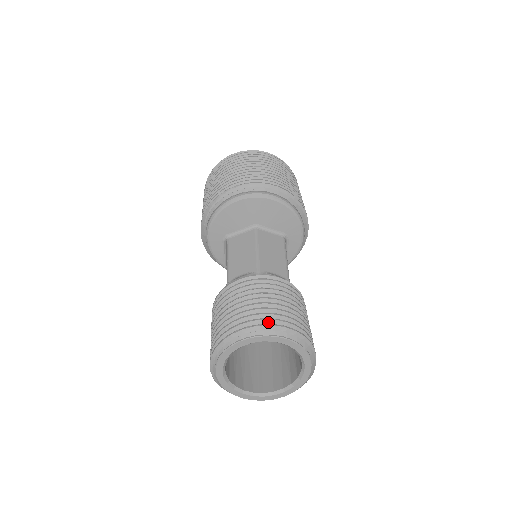
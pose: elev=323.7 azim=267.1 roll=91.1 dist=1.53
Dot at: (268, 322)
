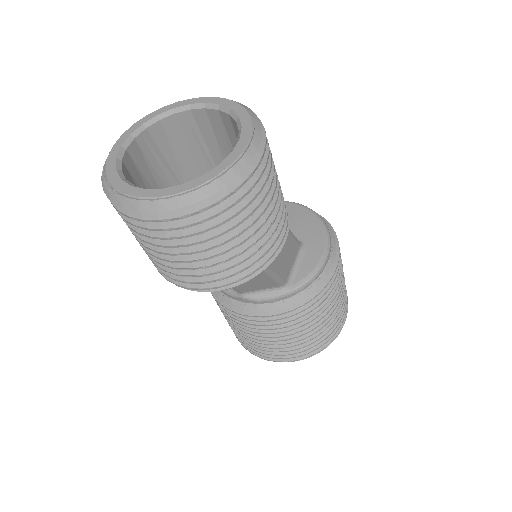
Dot at: occluded
